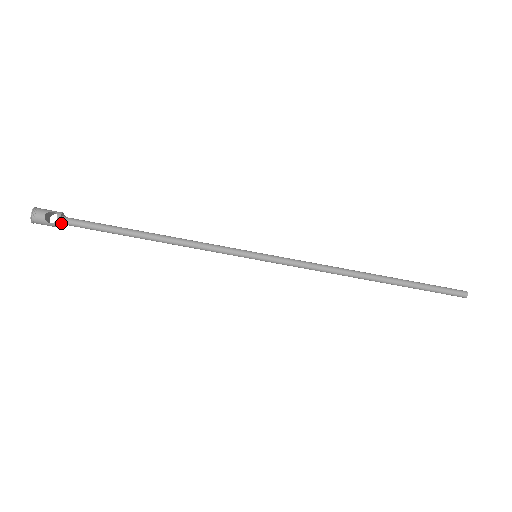
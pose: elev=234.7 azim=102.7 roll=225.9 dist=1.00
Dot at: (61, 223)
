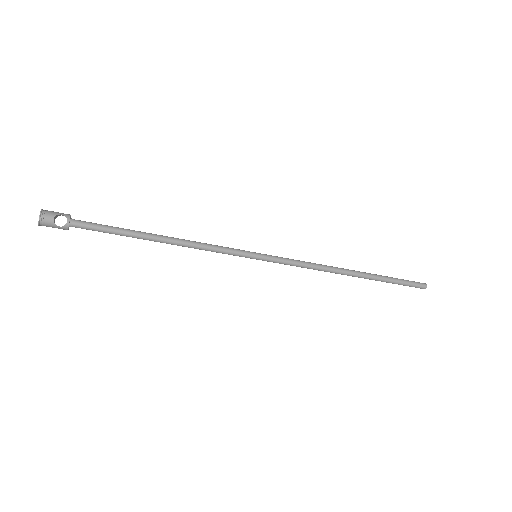
Dot at: (70, 226)
